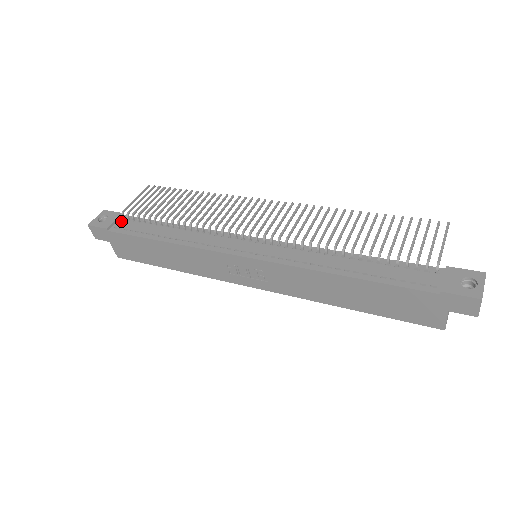
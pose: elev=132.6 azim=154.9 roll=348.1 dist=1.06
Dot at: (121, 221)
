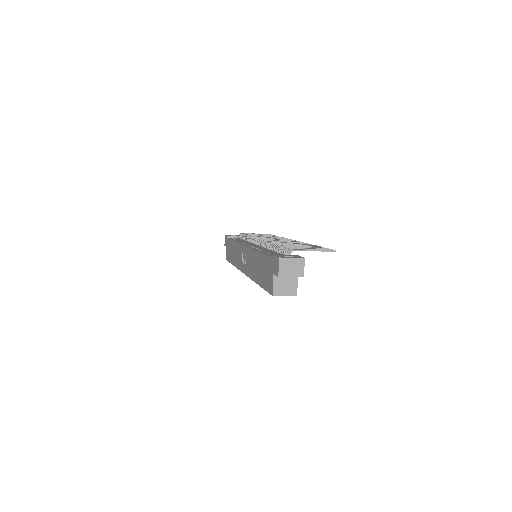
Dot at: occluded
